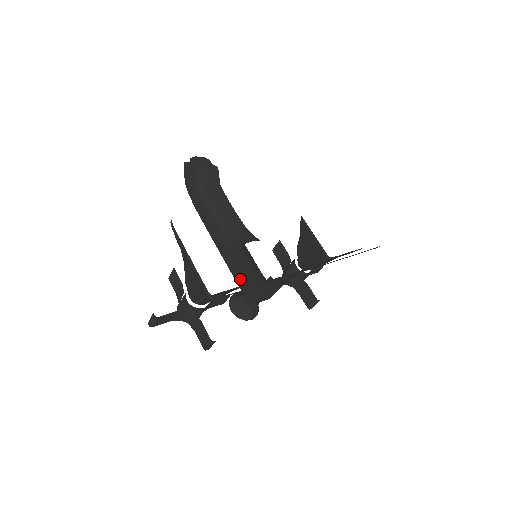
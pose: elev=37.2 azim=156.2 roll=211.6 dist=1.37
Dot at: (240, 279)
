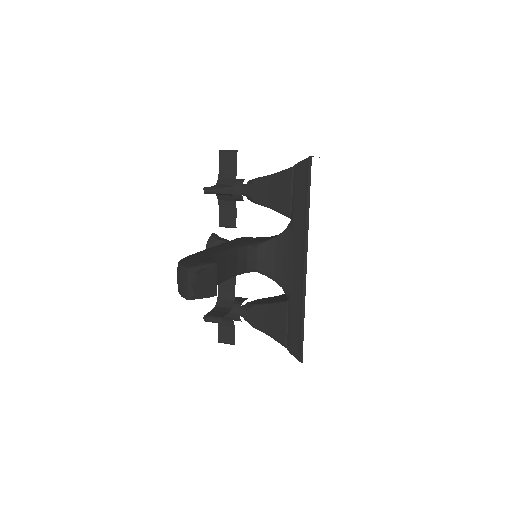
Dot at: occluded
